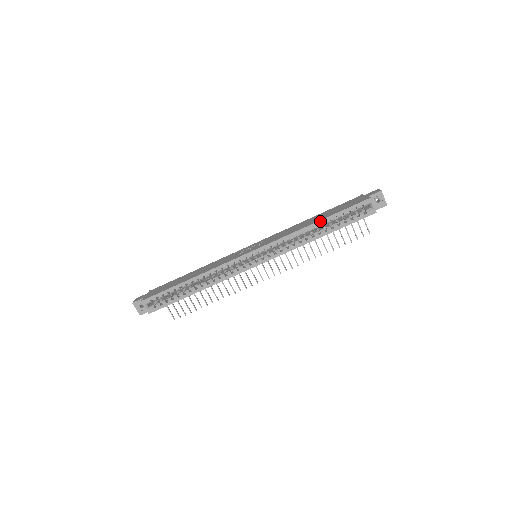
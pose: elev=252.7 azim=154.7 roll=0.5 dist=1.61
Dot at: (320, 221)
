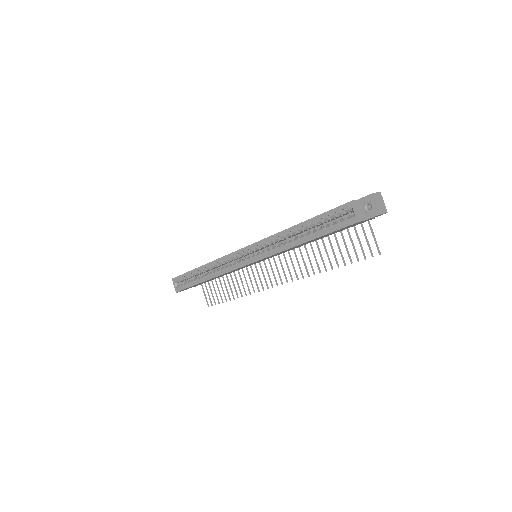
Dot at: (299, 224)
